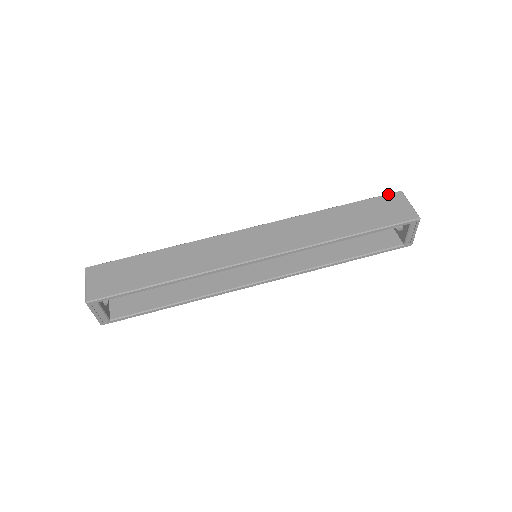
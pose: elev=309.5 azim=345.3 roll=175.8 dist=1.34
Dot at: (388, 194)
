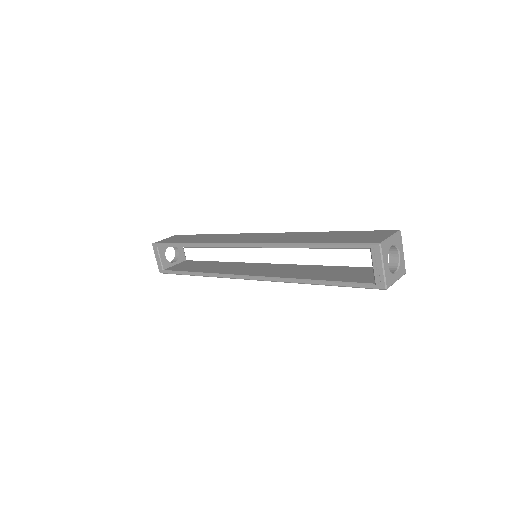
Dot at: (384, 230)
